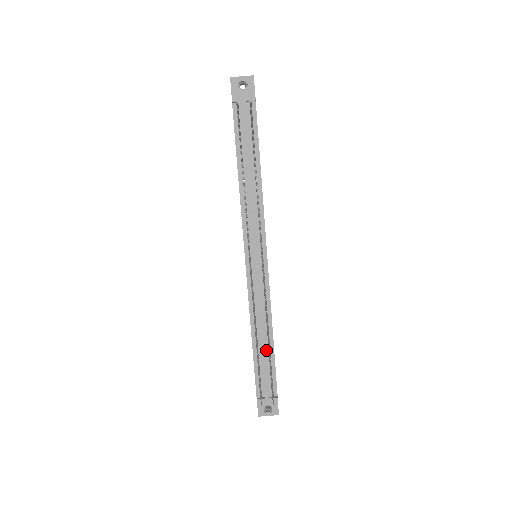
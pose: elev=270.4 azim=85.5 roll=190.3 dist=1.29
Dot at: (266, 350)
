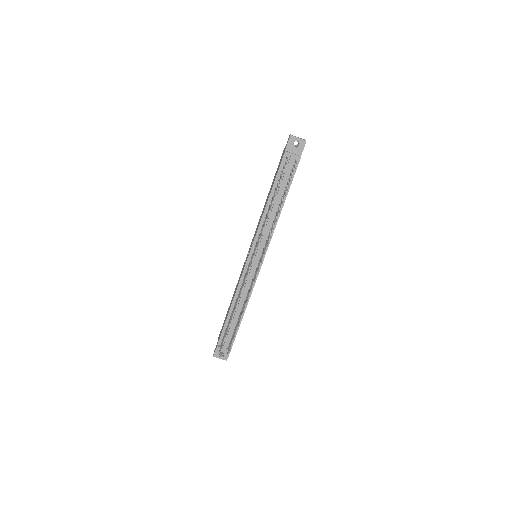
Dot at: (237, 318)
